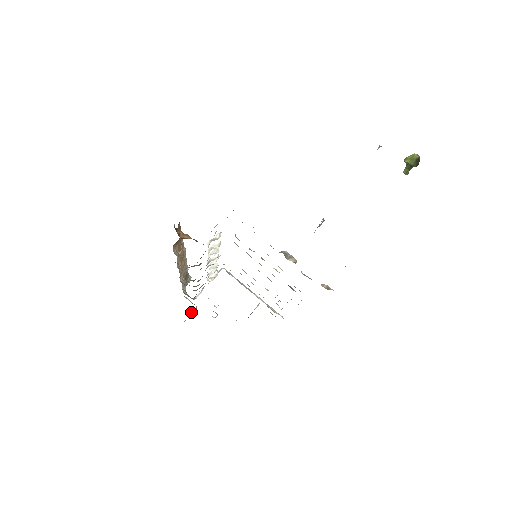
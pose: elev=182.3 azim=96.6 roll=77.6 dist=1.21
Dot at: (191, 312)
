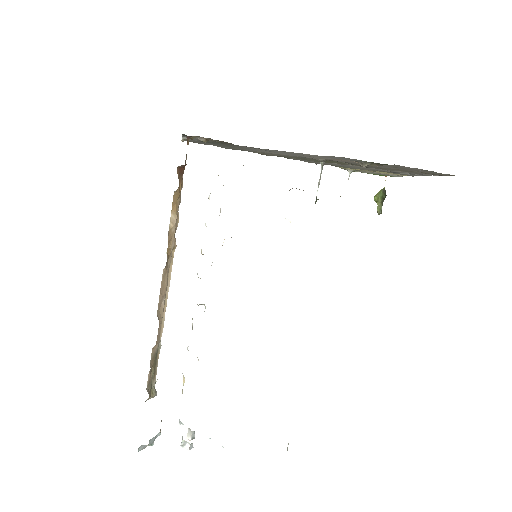
Dot at: occluded
